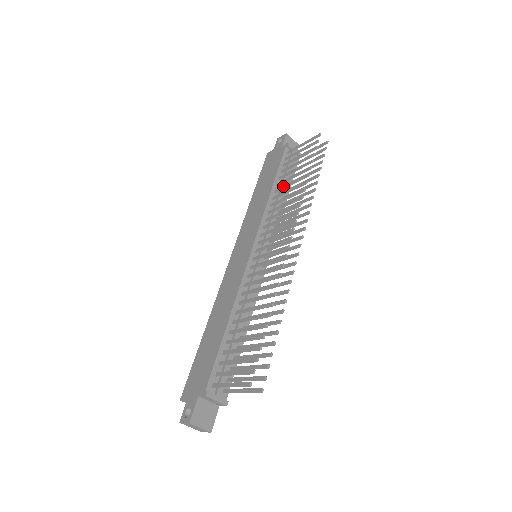
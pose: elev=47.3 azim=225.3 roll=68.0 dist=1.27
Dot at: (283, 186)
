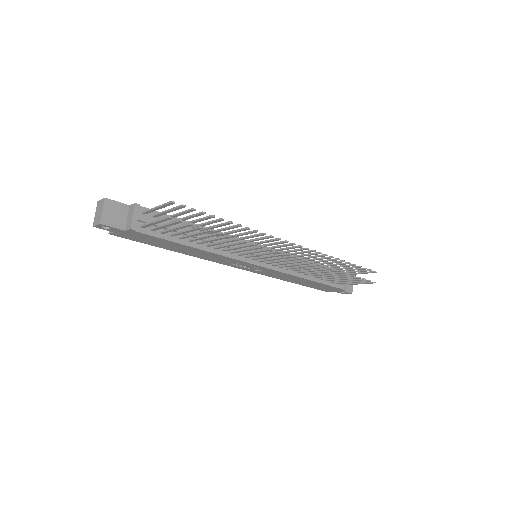
Dot at: (320, 263)
